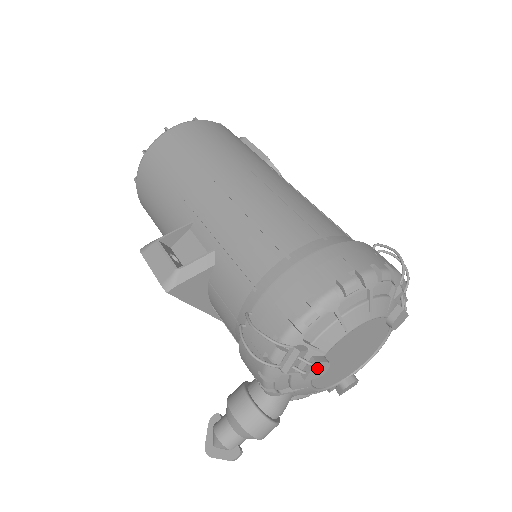
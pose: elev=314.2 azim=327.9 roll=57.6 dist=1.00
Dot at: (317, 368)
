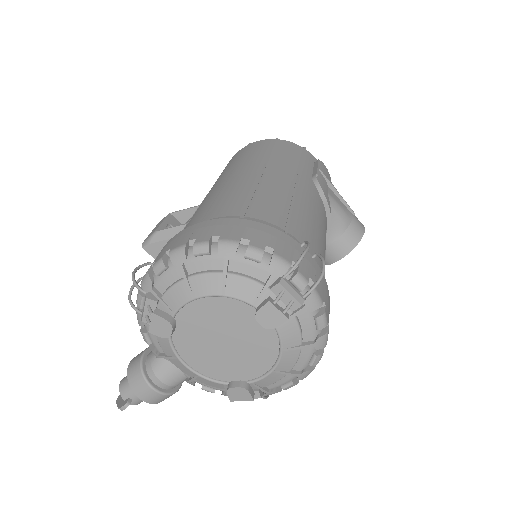
Dot at: (157, 322)
